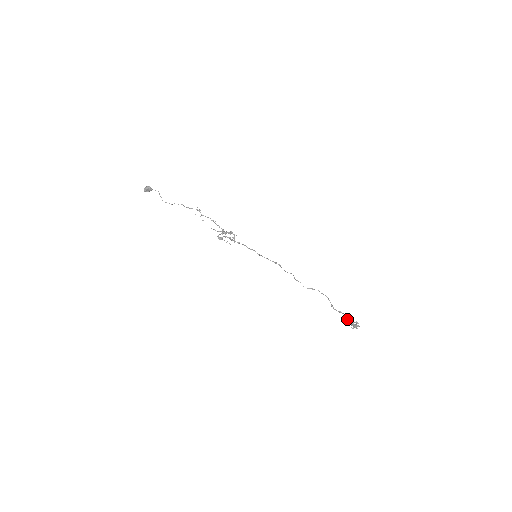
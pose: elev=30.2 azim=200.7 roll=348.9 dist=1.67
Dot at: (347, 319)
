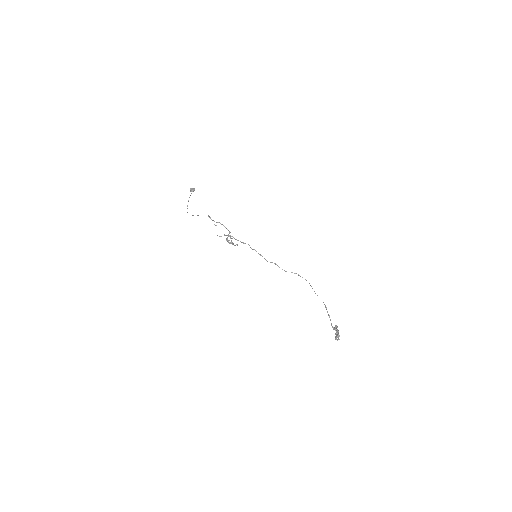
Dot at: (332, 327)
